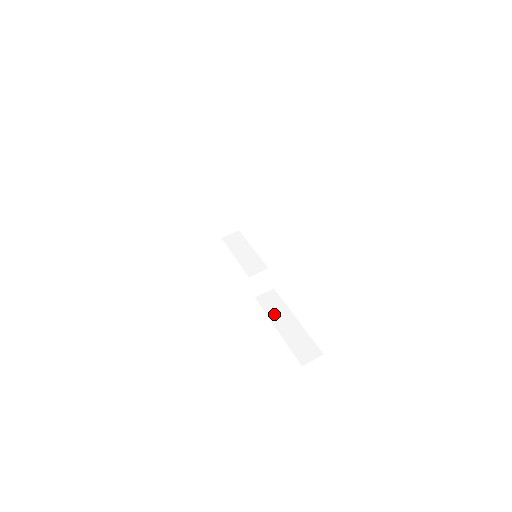
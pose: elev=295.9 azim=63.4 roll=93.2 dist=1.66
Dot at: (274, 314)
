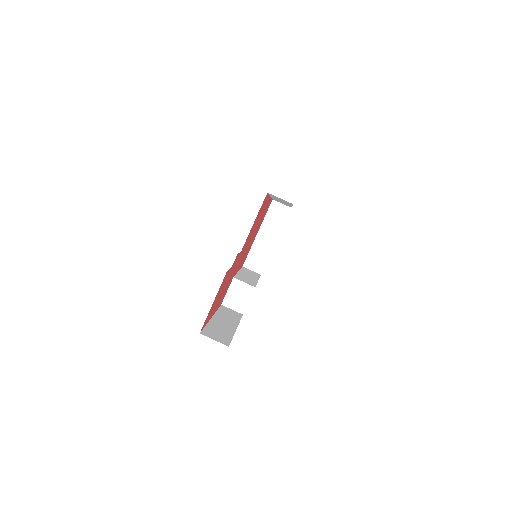
Dot at: (222, 315)
